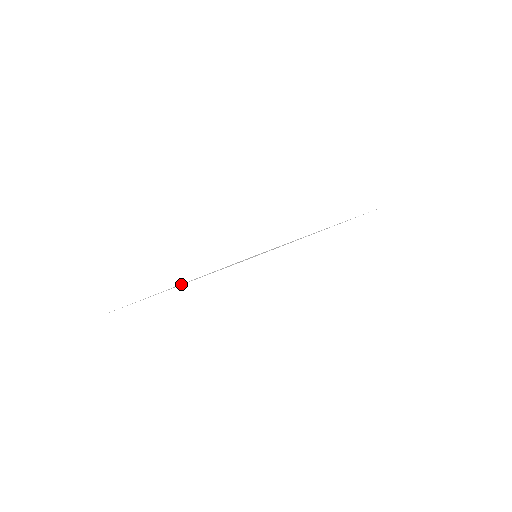
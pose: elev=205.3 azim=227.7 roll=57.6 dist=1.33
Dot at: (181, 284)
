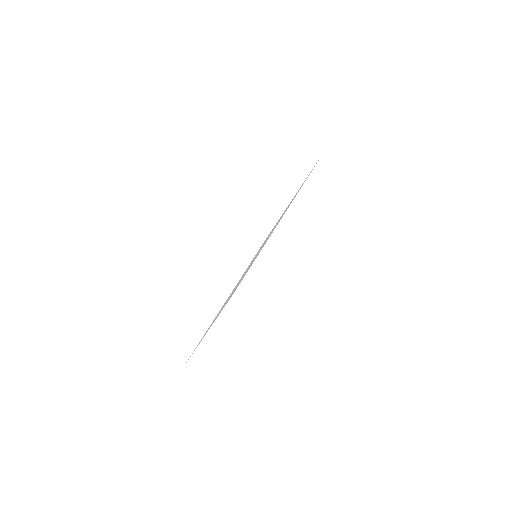
Dot at: occluded
